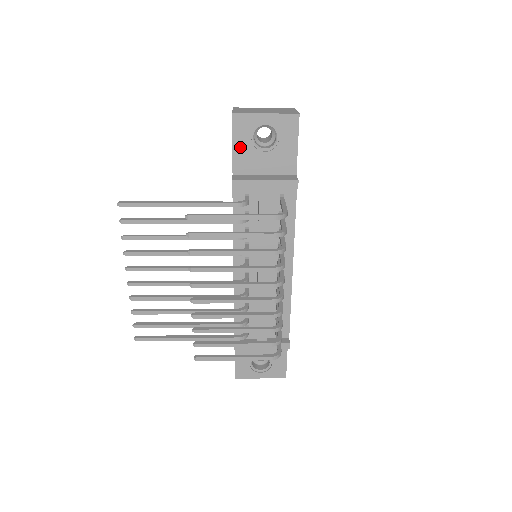
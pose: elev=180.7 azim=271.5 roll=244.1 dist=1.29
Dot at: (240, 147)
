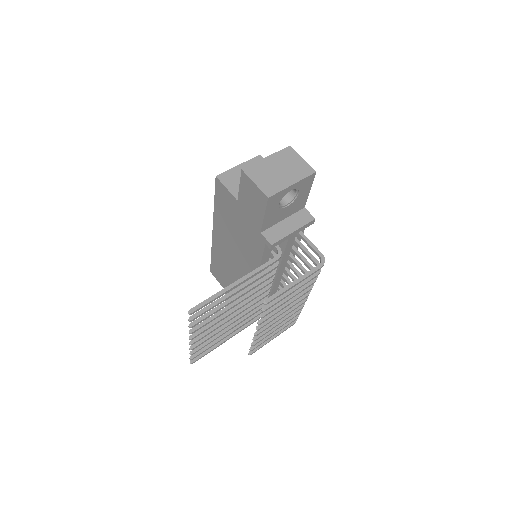
Dot at: (269, 214)
